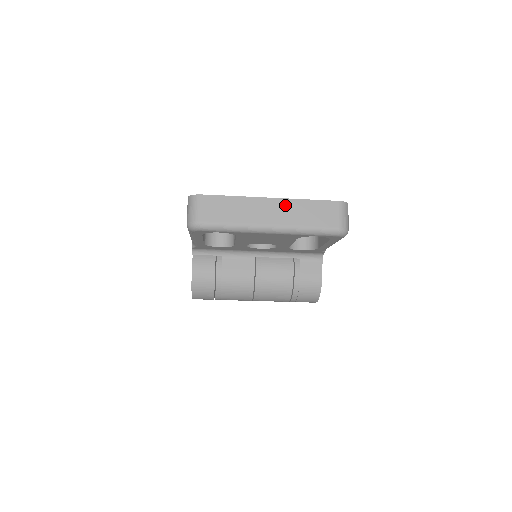
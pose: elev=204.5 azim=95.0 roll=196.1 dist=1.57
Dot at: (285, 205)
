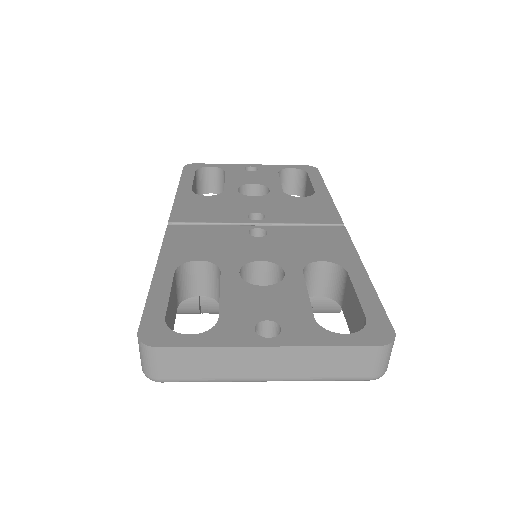
Dot at: (292, 355)
